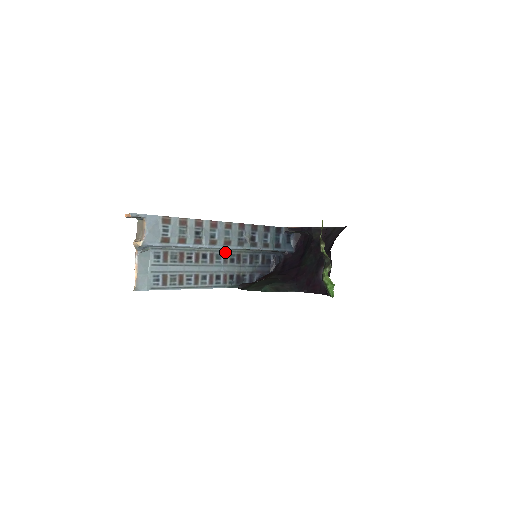
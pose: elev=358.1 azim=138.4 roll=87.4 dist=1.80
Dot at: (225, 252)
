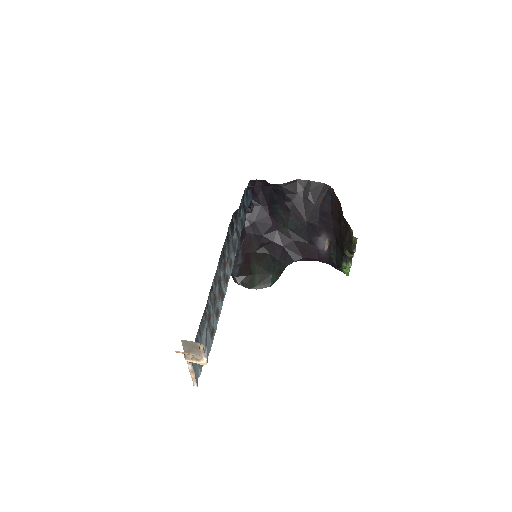
Dot at: (218, 263)
